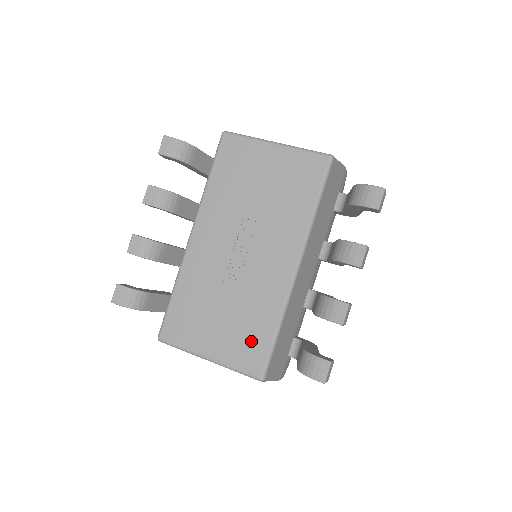
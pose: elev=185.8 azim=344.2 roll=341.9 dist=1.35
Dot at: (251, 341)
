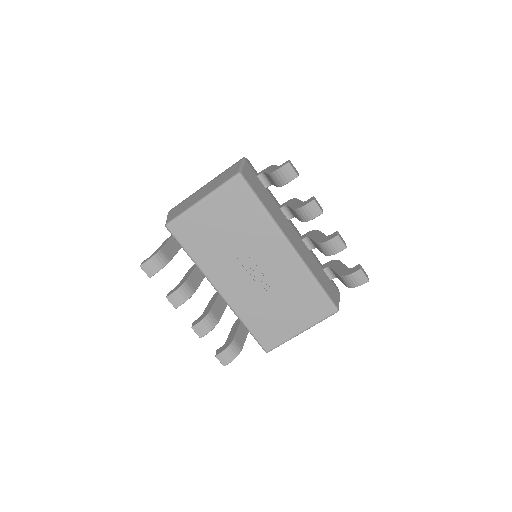
Dot at: (311, 302)
